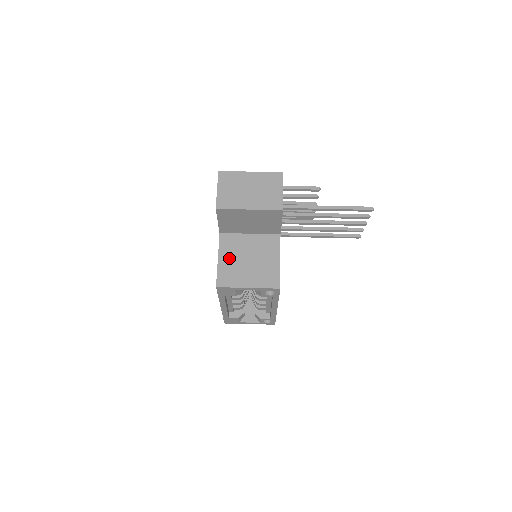
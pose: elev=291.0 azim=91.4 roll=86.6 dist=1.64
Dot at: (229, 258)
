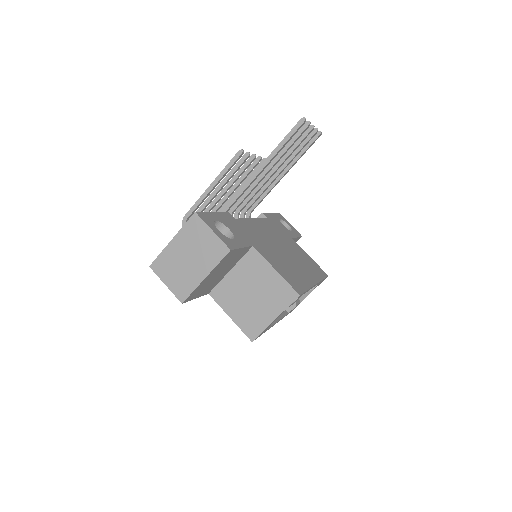
Dot at: (237, 308)
